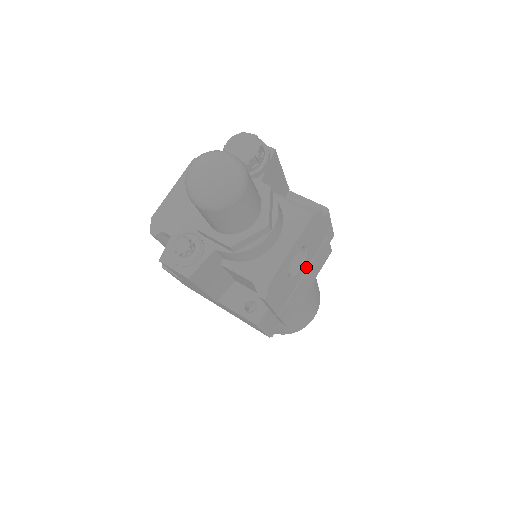
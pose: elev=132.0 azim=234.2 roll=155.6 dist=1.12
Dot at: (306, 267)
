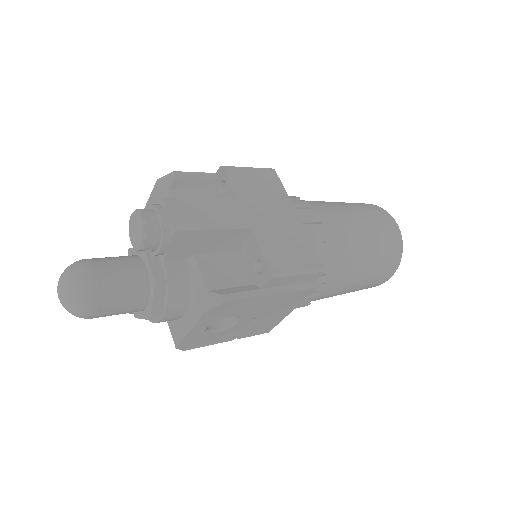
Dot at: (254, 316)
